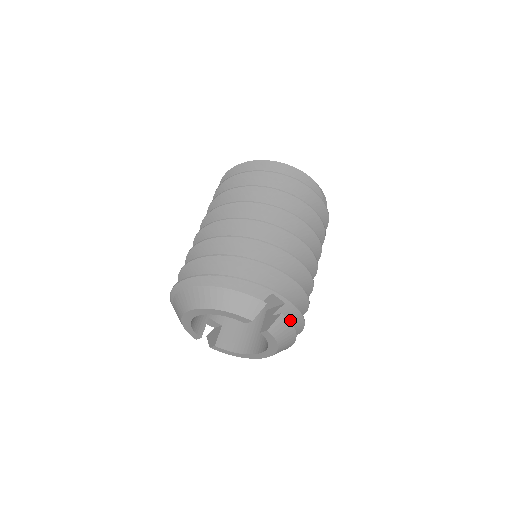
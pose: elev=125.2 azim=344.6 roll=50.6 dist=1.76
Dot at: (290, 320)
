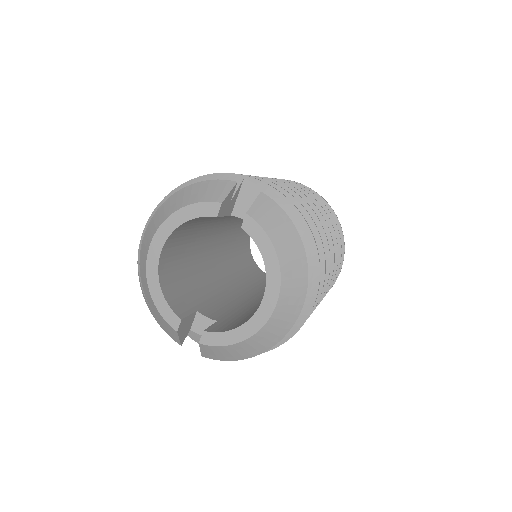
Dot at: occluded
